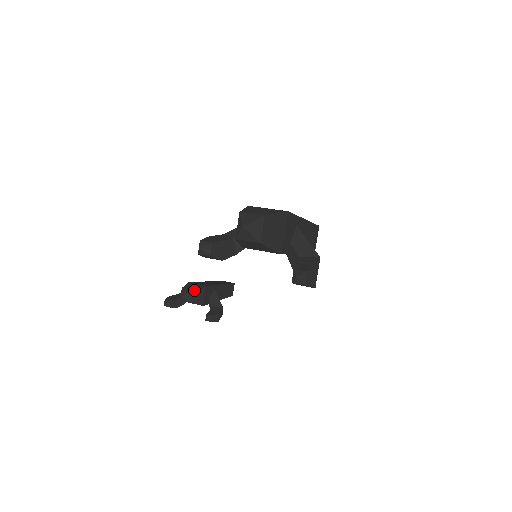
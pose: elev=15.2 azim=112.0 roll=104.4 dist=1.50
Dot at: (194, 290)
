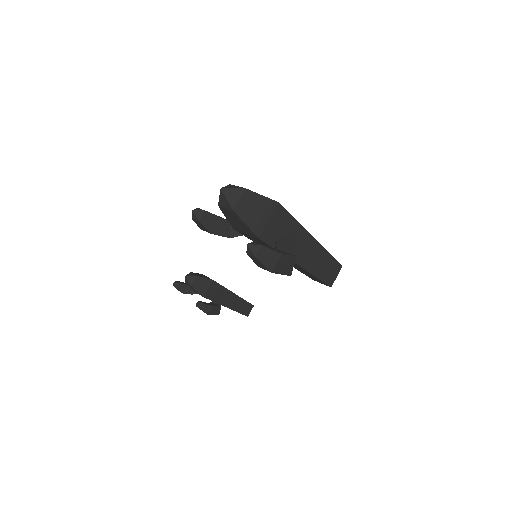
Dot at: (199, 276)
